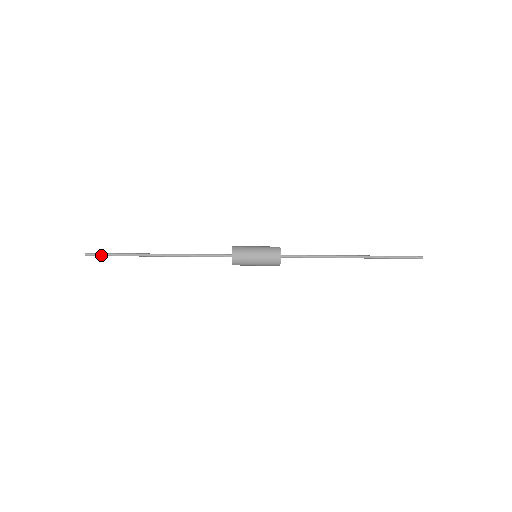
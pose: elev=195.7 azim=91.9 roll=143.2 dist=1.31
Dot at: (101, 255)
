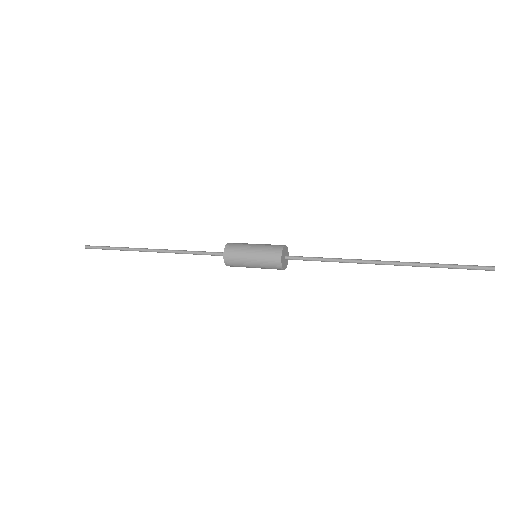
Dot at: (99, 247)
